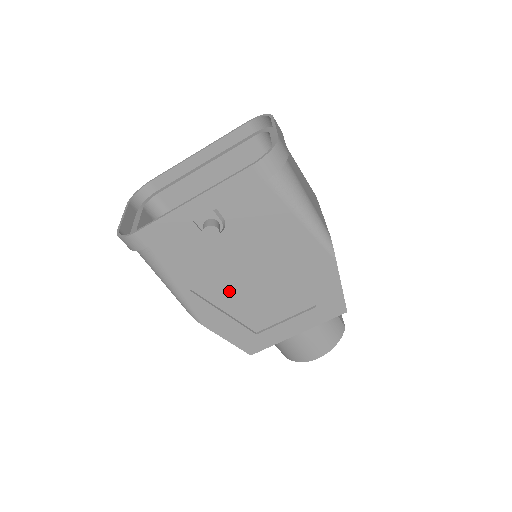
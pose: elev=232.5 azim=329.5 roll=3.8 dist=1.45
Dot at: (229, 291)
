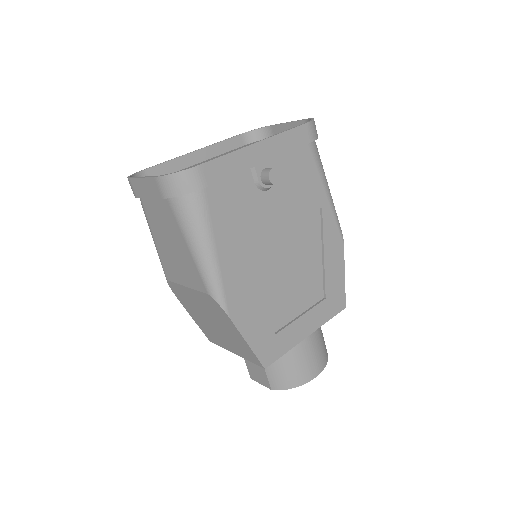
Dot at: (260, 269)
